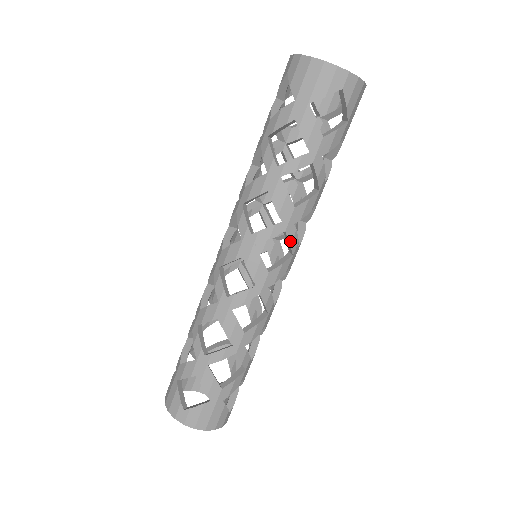
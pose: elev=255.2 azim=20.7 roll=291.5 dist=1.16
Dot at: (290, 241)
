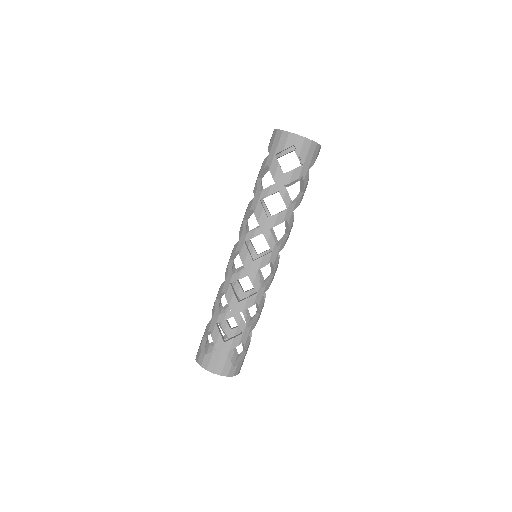
Dot at: (267, 241)
